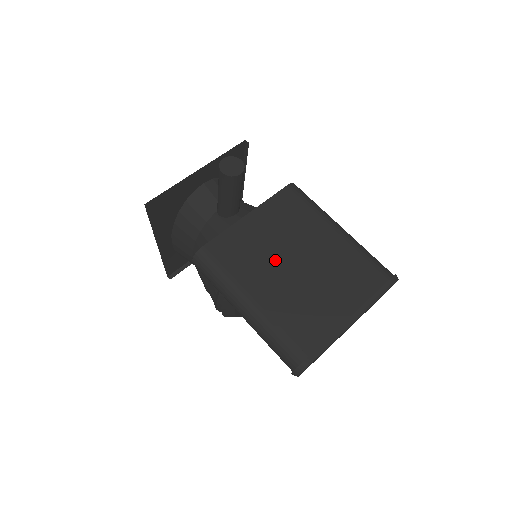
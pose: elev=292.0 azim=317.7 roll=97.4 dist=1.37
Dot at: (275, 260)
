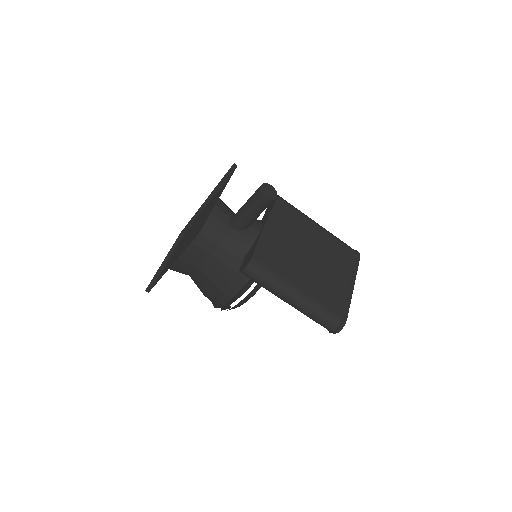
Dot at: (298, 257)
